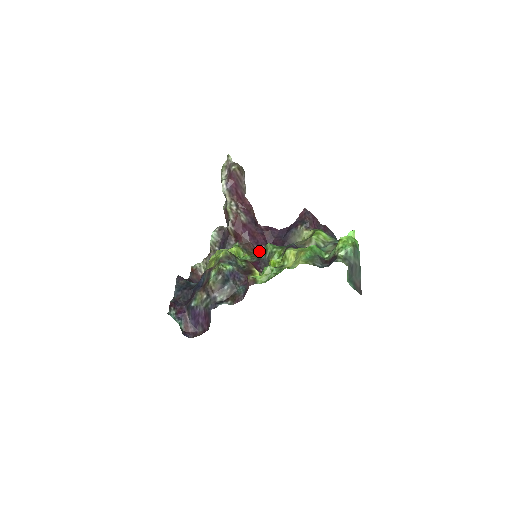
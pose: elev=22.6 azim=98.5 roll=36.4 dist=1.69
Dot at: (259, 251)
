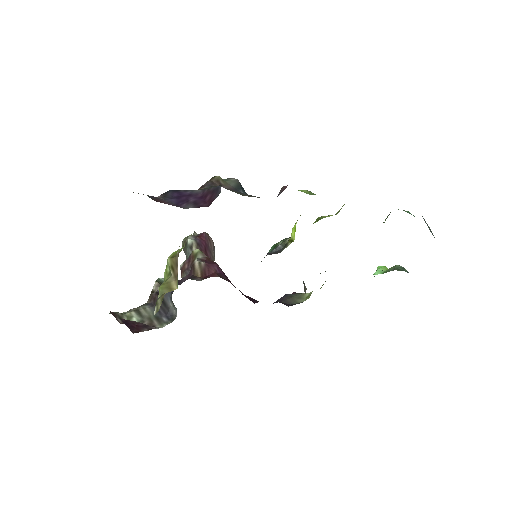
Dot at: occluded
